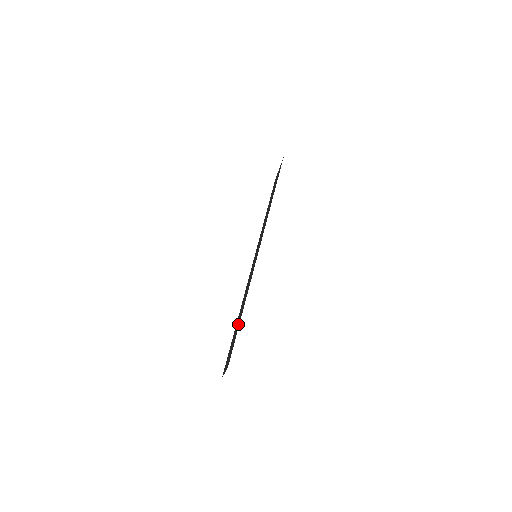
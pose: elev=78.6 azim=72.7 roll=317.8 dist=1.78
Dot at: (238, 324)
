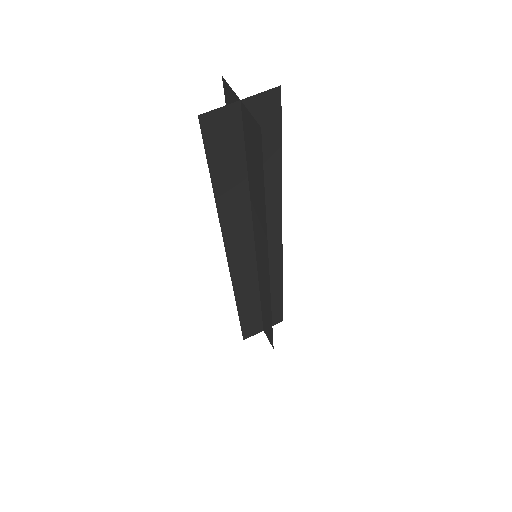
Dot at: occluded
